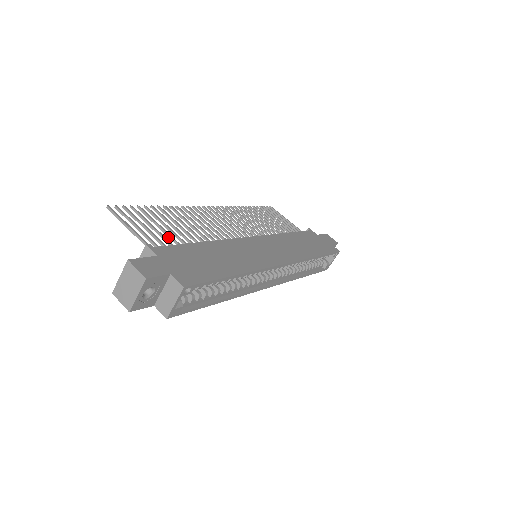
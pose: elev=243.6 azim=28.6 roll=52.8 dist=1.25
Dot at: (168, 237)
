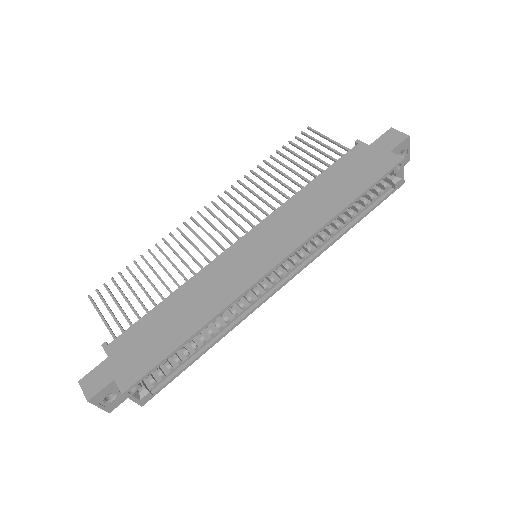
Dot at: occluded
